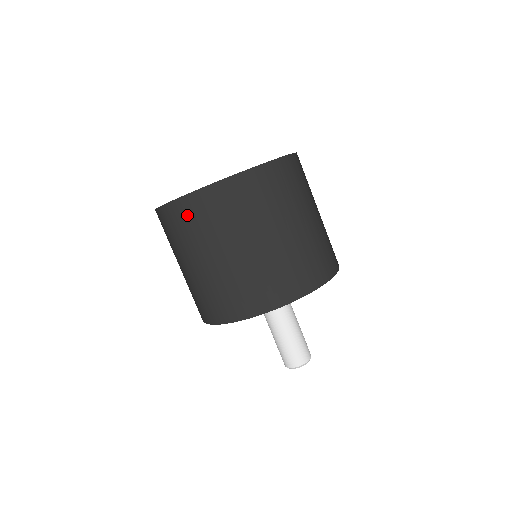
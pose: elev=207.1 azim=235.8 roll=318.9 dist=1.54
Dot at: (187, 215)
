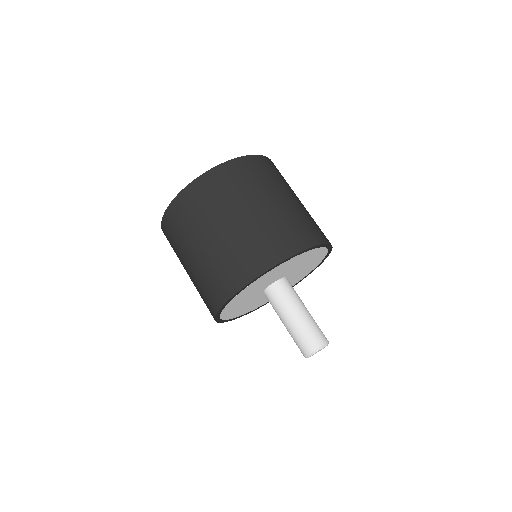
Dot at: (183, 209)
